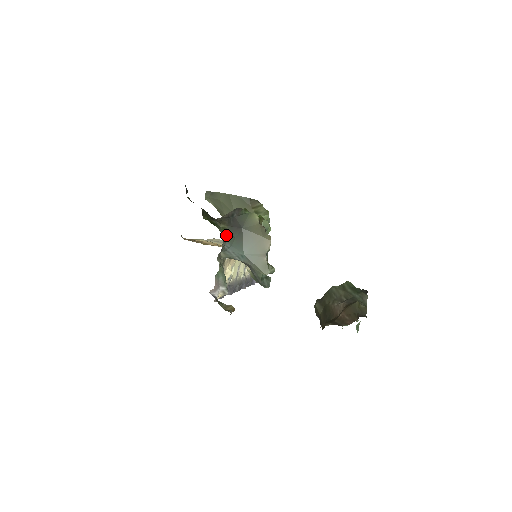
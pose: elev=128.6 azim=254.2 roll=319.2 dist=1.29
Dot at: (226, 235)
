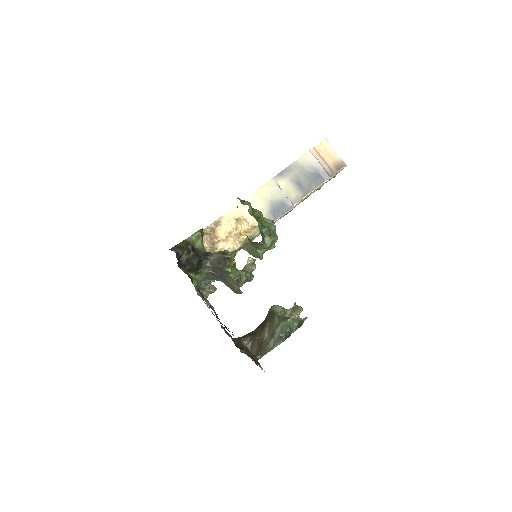
Dot at: (207, 277)
